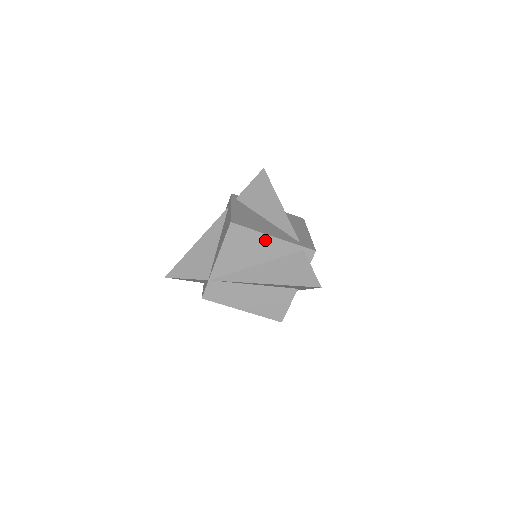
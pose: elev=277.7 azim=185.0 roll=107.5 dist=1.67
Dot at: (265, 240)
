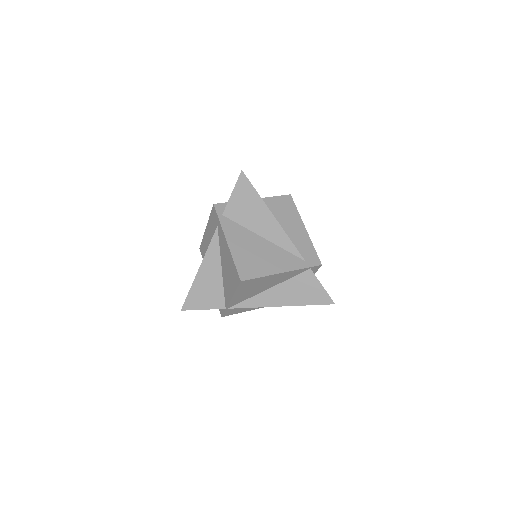
Dot at: (275, 277)
